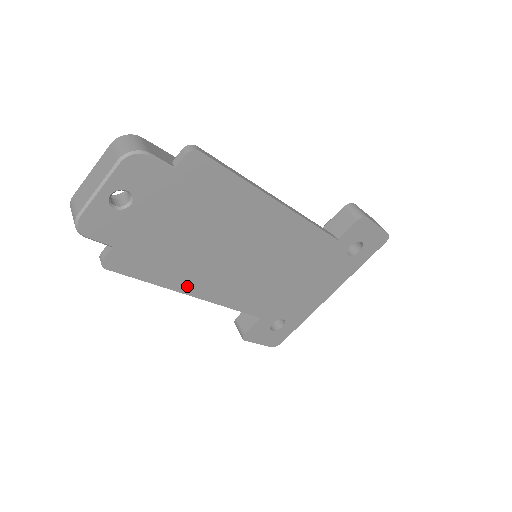
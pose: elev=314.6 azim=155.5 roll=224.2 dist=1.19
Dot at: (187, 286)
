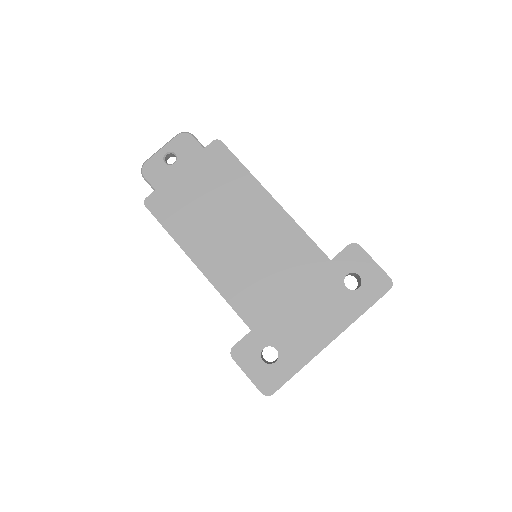
Dot at: (193, 250)
